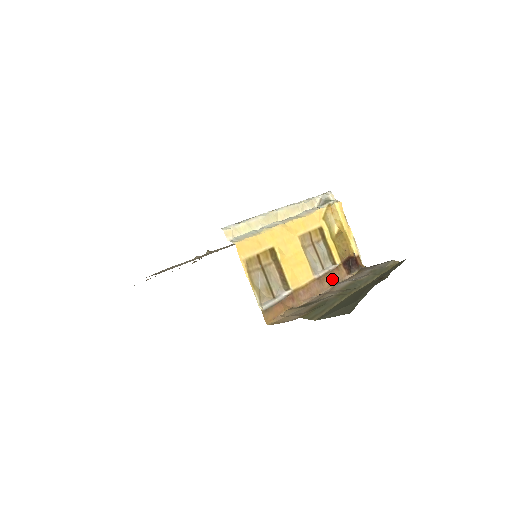
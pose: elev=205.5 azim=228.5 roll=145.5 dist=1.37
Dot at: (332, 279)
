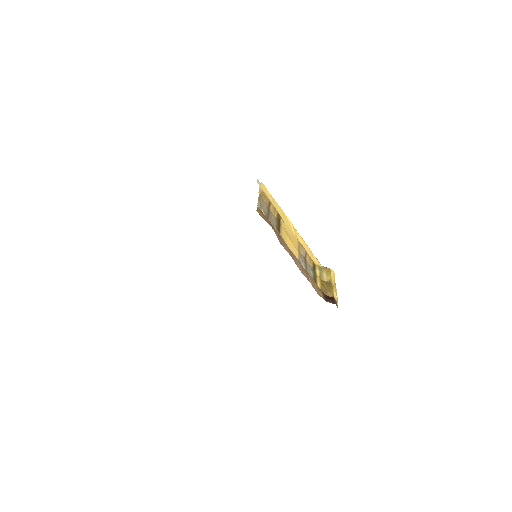
Dot at: (311, 281)
